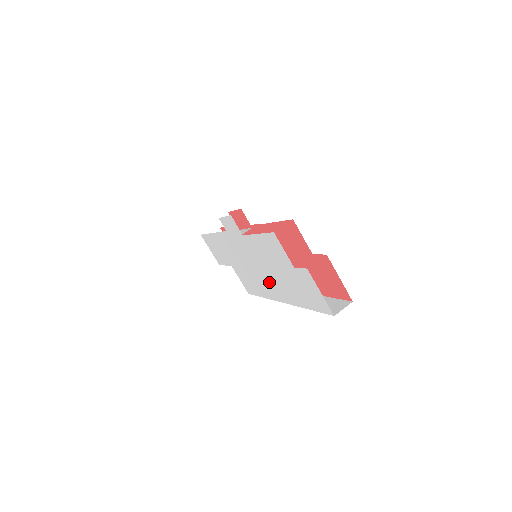
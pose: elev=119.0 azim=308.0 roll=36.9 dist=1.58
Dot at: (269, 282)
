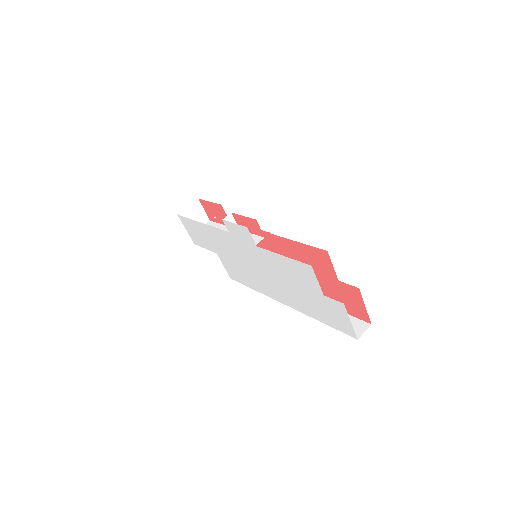
Dot at: (274, 286)
